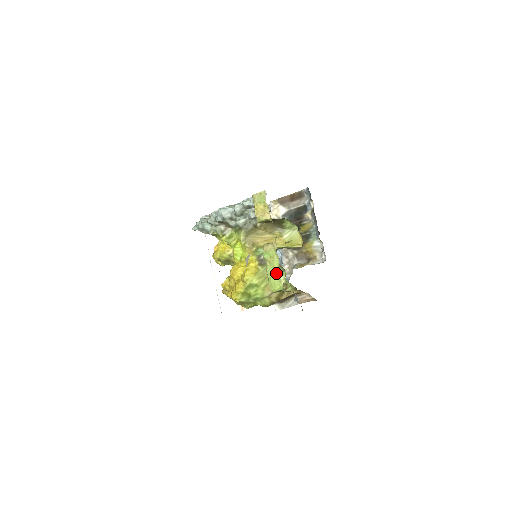
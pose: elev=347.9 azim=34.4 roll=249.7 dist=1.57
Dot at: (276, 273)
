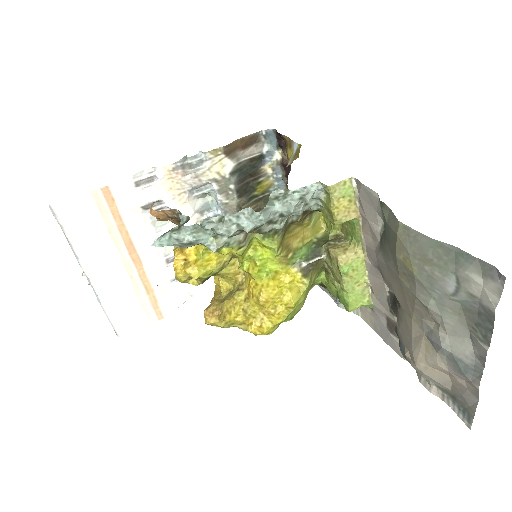
Dot at: (360, 288)
